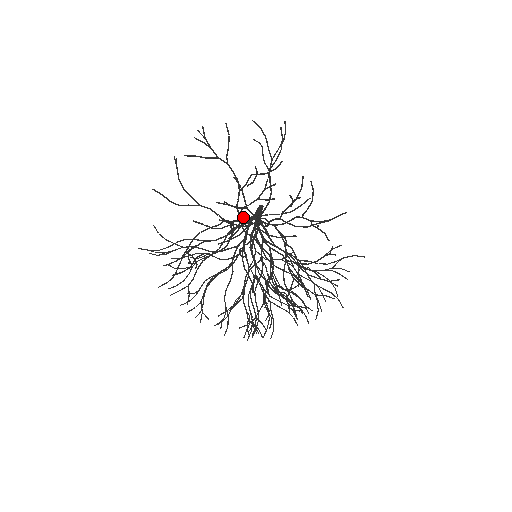
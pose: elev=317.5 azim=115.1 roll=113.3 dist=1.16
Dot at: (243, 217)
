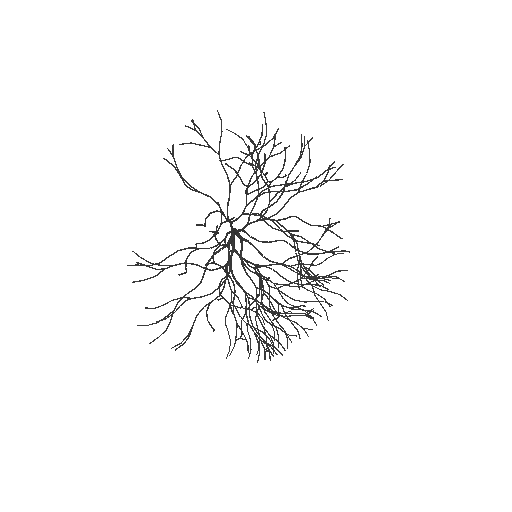
Dot at: occluded
